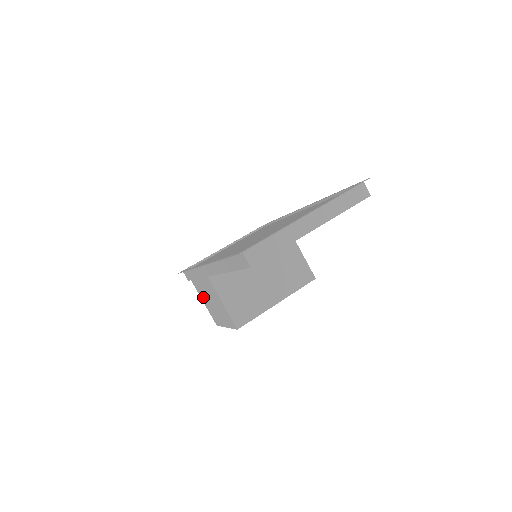
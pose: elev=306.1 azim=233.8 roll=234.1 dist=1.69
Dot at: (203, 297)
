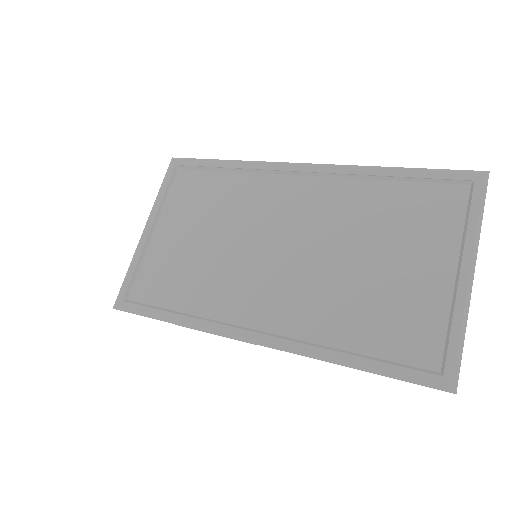
Dot at: occluded
